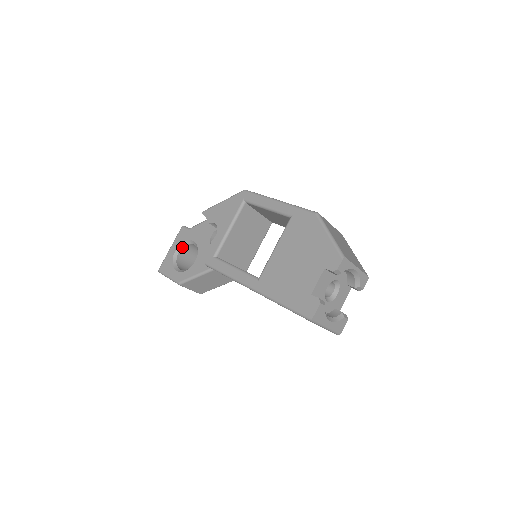
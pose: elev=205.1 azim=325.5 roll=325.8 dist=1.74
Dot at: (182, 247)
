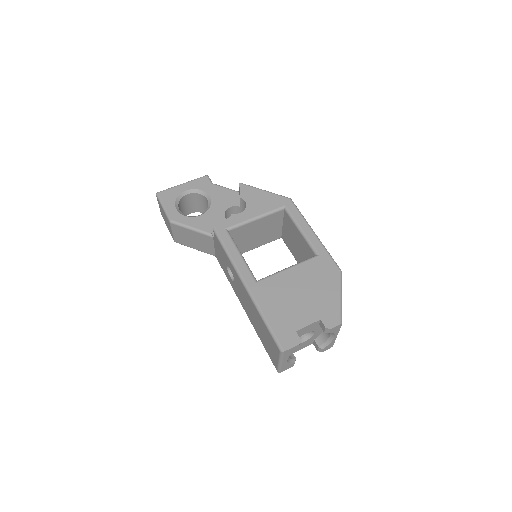
Dot at: (194, 192)
